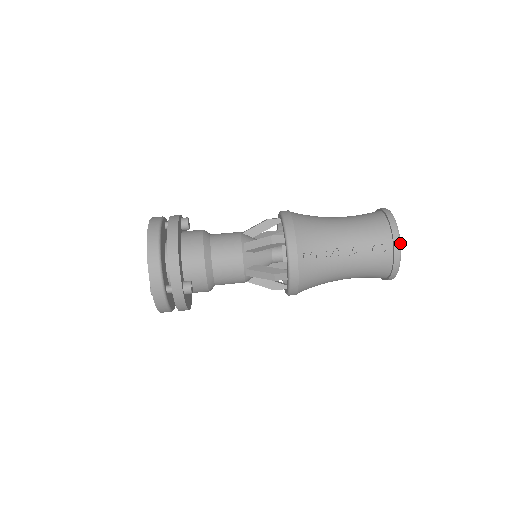
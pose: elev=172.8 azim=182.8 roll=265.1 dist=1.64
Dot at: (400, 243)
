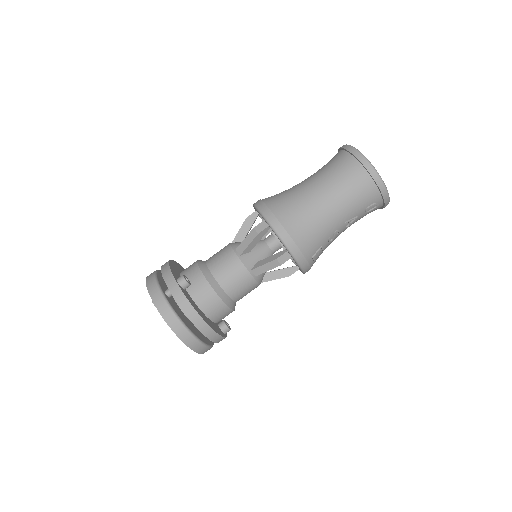
Dot at: occluded
